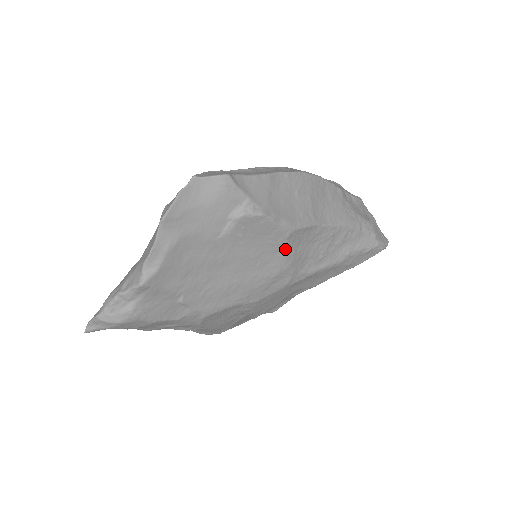
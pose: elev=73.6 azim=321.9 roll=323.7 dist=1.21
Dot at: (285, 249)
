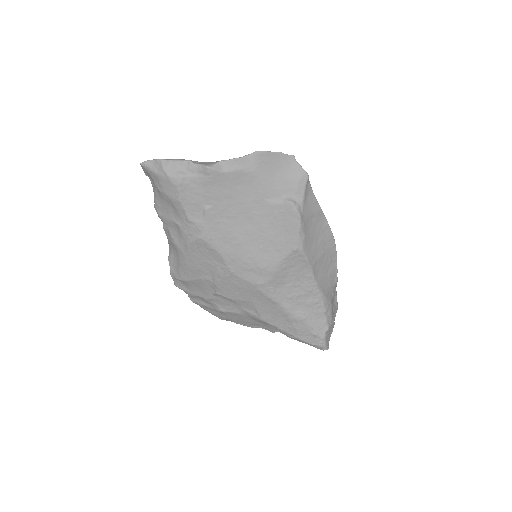
Dot at: (284, 256)
